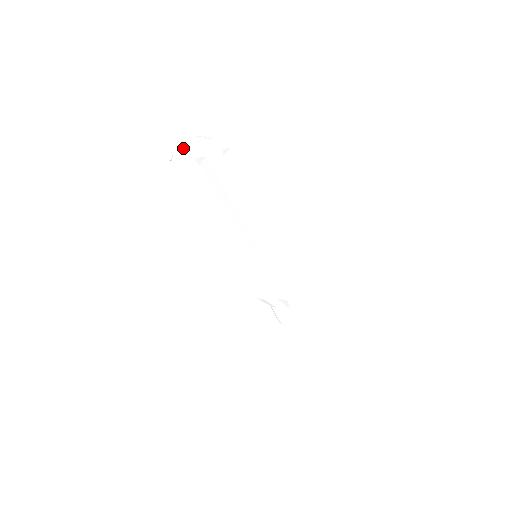
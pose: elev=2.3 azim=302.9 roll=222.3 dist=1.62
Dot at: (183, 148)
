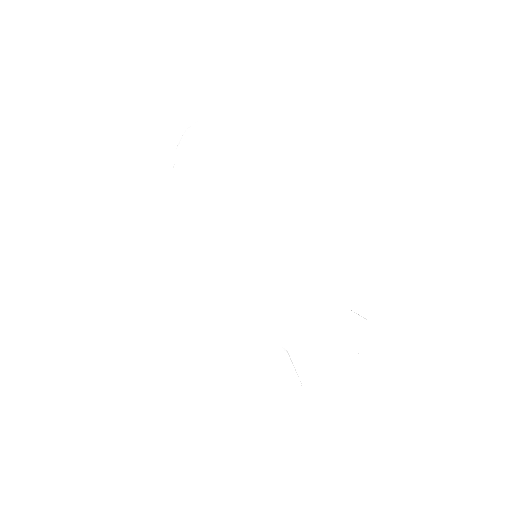
Dot at: (182, 140)
